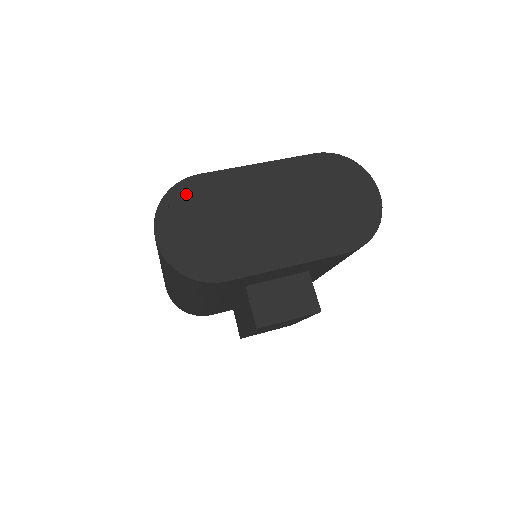
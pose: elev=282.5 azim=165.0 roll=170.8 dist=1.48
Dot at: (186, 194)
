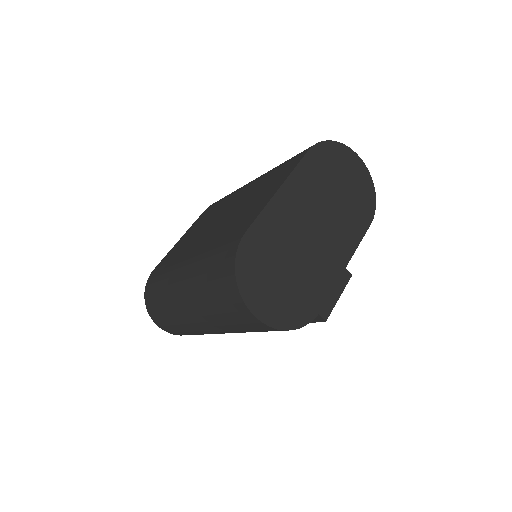
Dot at: (249, 258)
